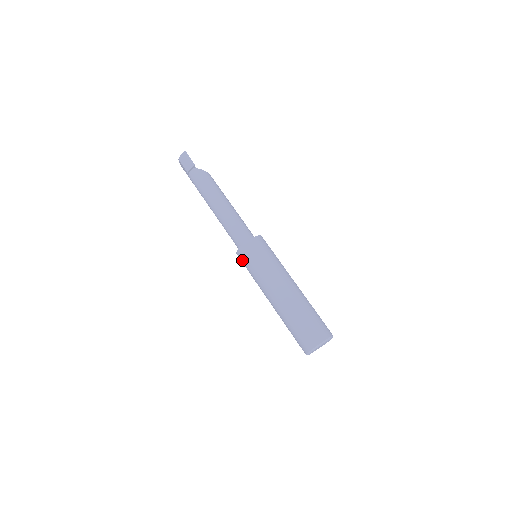
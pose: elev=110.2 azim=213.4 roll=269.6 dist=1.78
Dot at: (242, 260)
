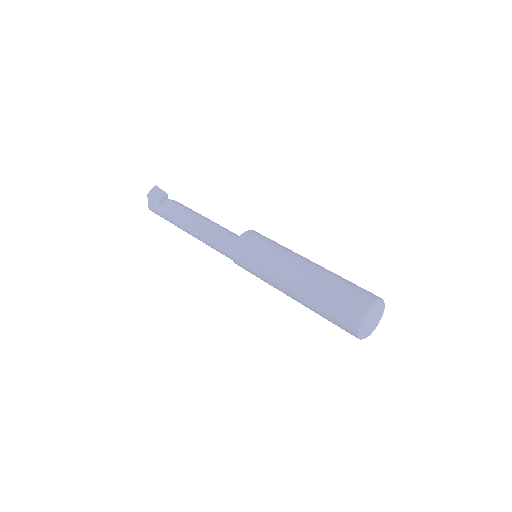
Dot at: (241, 254)
